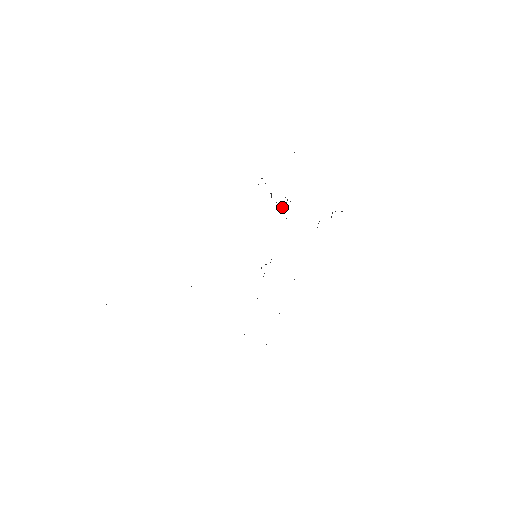
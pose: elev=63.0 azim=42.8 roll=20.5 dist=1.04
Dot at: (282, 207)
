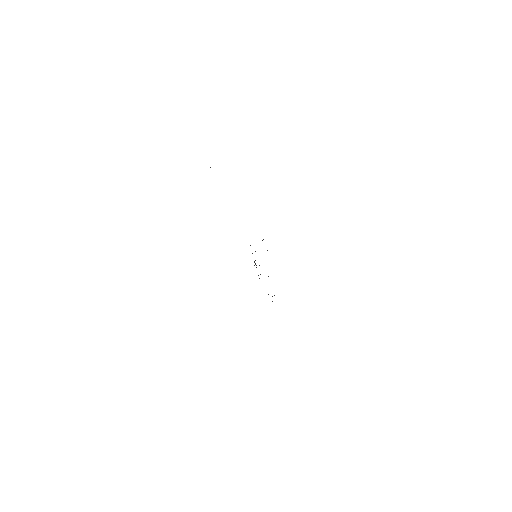
Dot at: occluded
